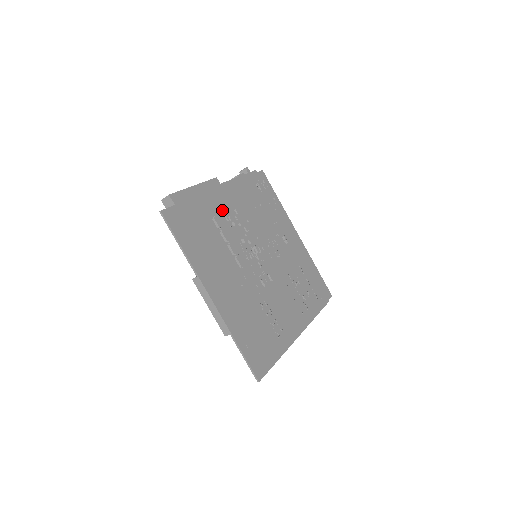
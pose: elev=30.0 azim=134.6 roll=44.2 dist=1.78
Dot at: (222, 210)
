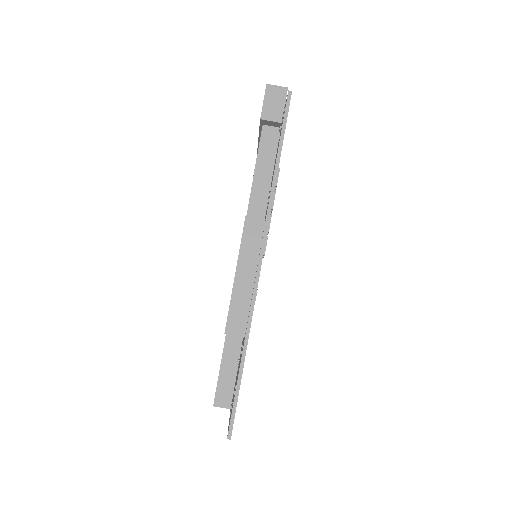
Dot at: occluded
